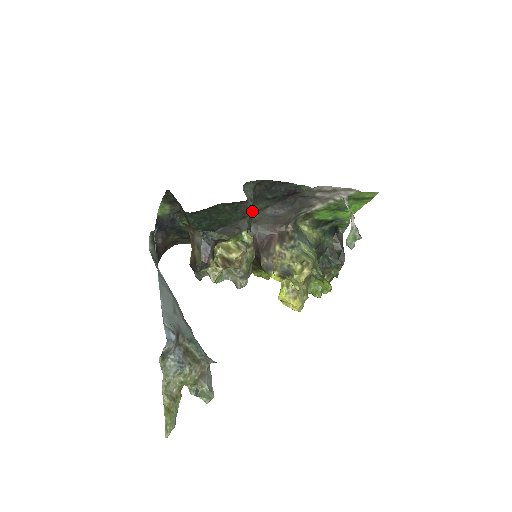
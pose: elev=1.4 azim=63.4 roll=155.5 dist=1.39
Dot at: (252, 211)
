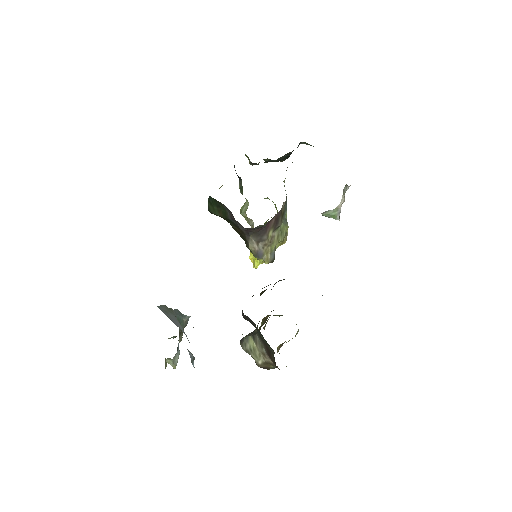
Dot at: occluded
